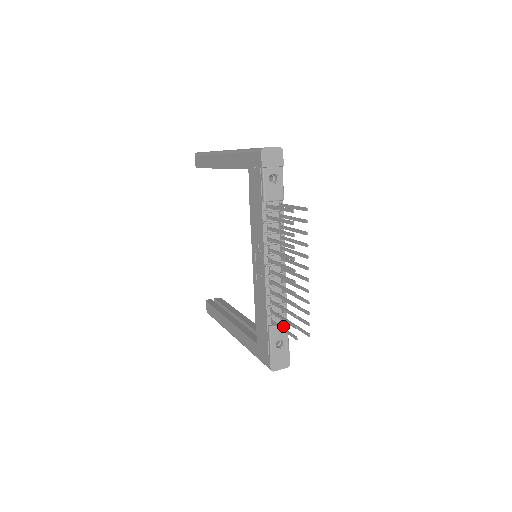
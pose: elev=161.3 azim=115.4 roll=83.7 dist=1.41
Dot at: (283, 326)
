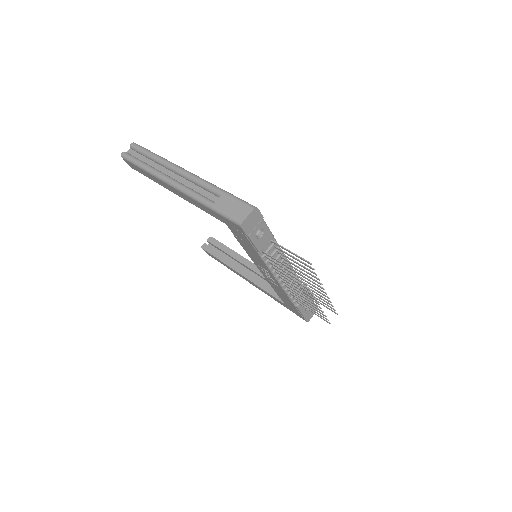
Dot at: occluded
